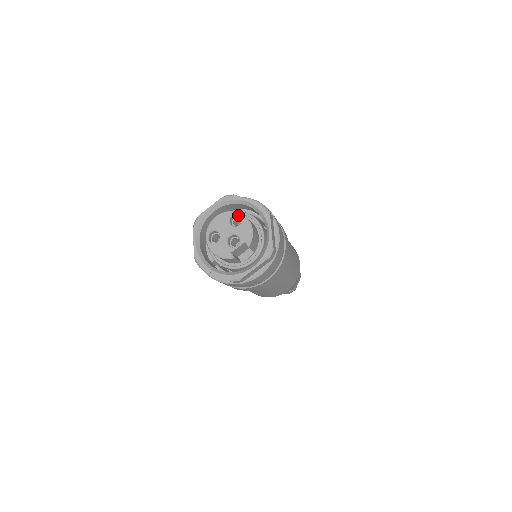
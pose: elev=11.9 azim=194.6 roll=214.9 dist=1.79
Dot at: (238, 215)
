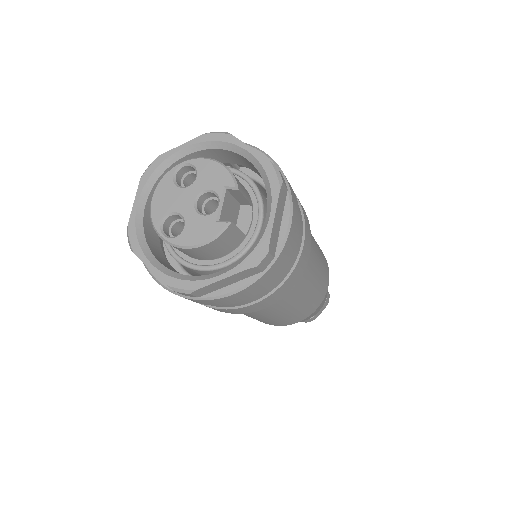
Dot at: (183, 168)
